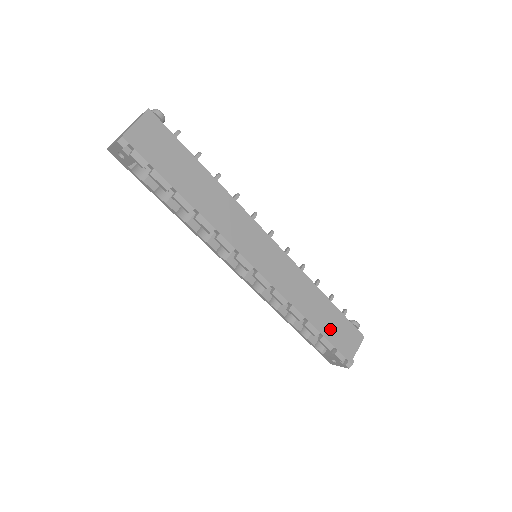
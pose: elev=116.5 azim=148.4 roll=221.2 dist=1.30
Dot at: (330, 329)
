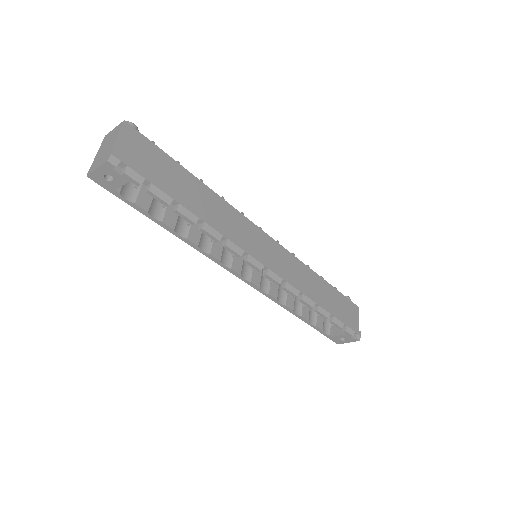
Dot at: (335, 308)
